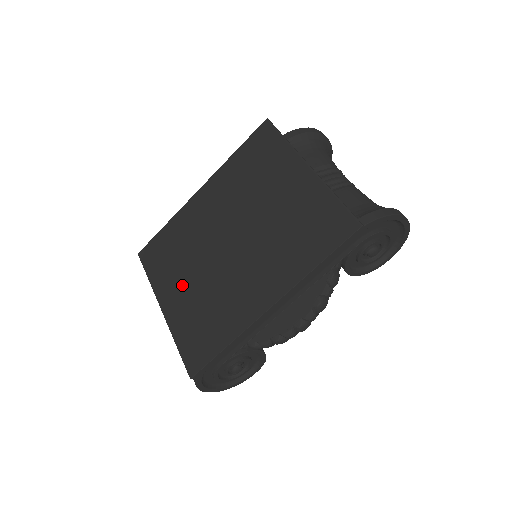
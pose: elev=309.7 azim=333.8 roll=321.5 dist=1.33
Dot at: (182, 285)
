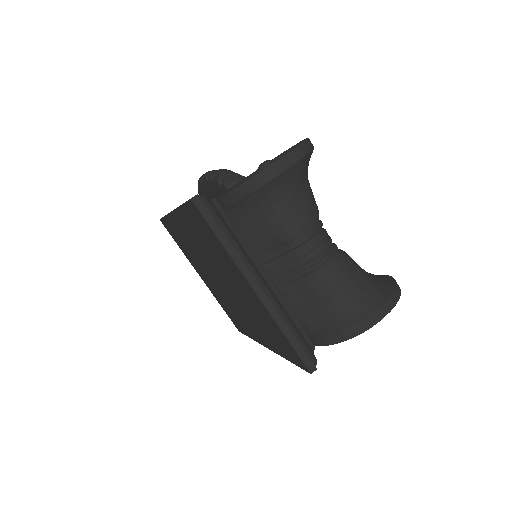
Dot at: (204, 276)
